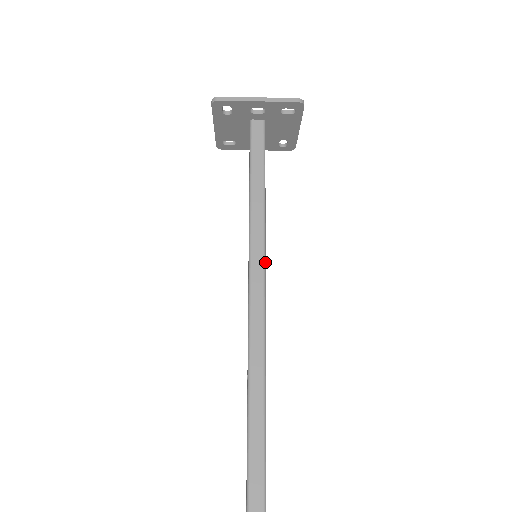
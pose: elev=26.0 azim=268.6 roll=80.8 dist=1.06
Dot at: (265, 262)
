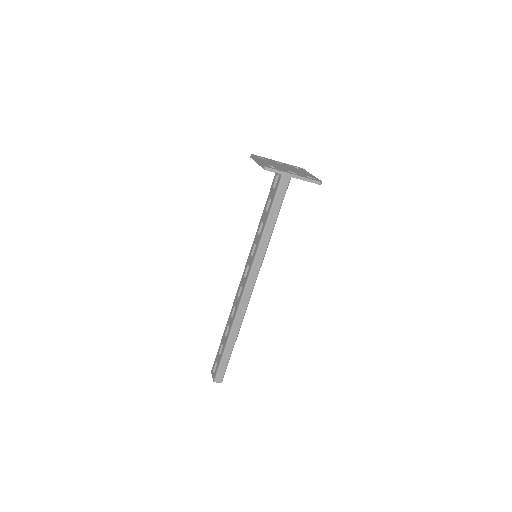
Dot at: occluded
